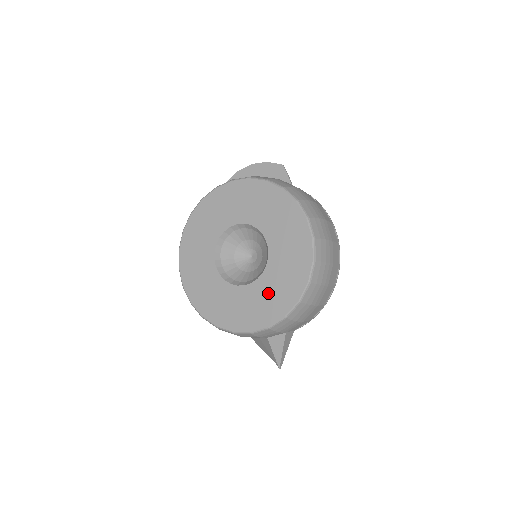
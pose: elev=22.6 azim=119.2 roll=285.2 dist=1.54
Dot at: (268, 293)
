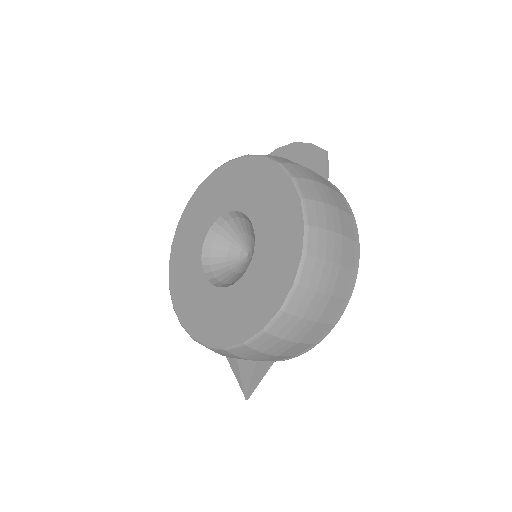
Dot at: (237, 306)
